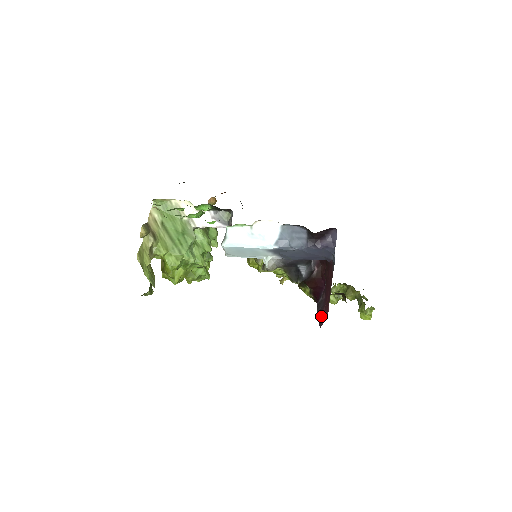
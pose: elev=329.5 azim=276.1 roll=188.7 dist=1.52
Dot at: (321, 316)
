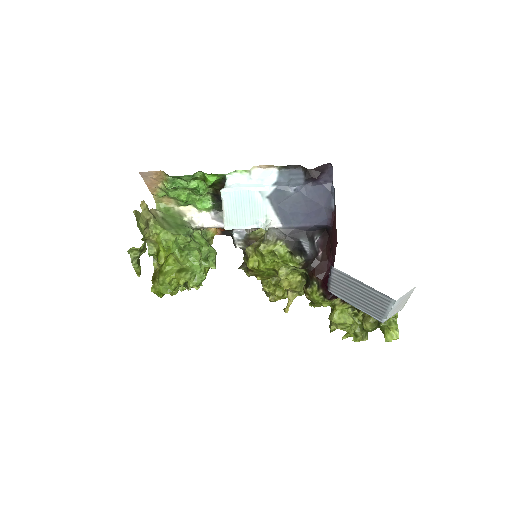
Dot at: occluded
